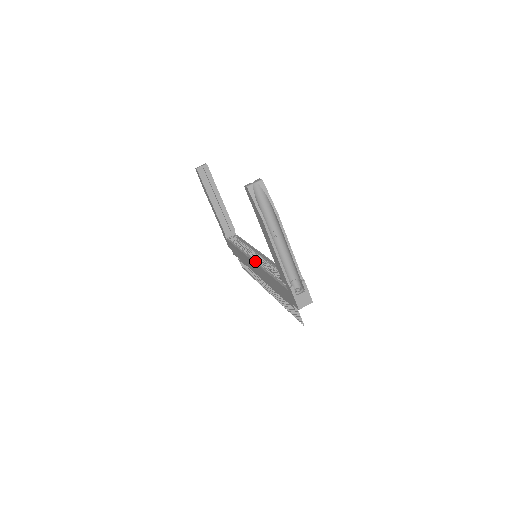
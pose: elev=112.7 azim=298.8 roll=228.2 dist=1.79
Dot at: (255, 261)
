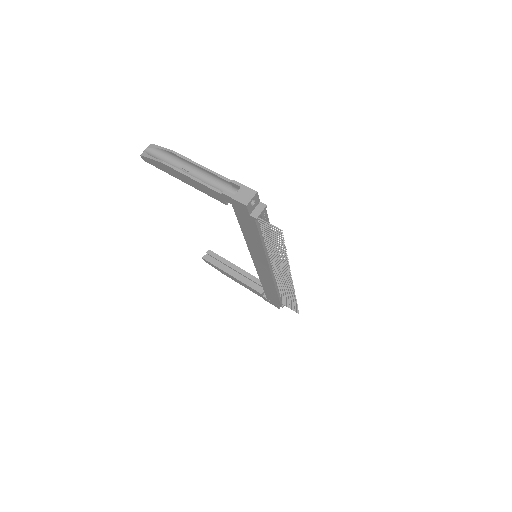
Dot at: occluded
